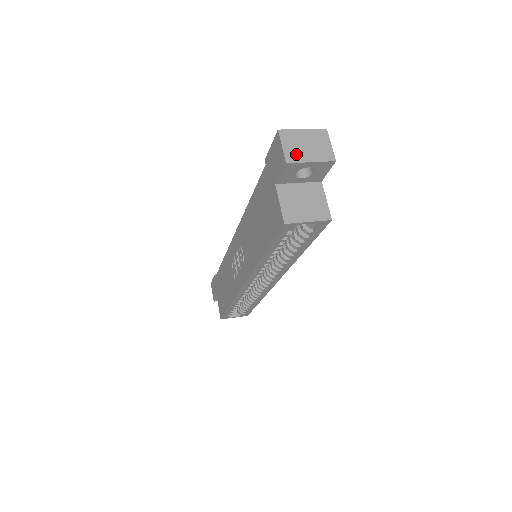
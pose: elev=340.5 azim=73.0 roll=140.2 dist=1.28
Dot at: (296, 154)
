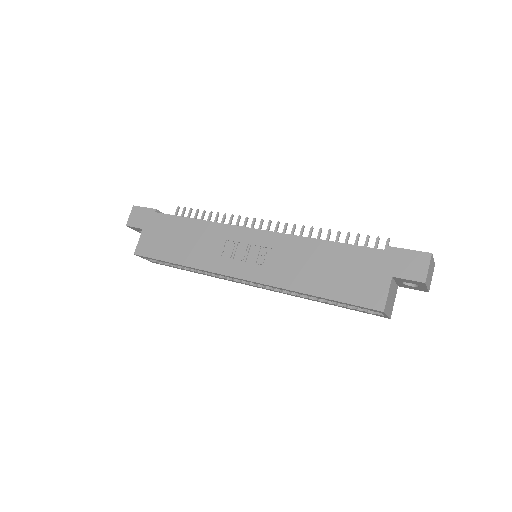
Dot at: (428, 278)
